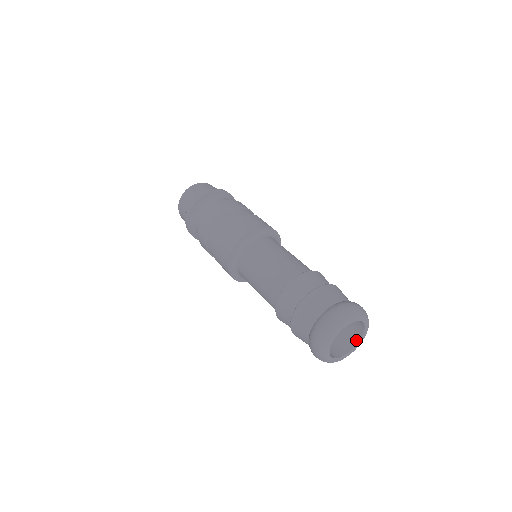
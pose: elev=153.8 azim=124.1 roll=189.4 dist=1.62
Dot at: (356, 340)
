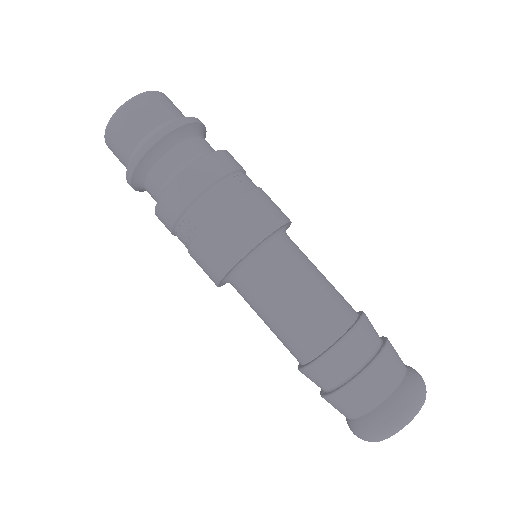
Dot at: occluded
